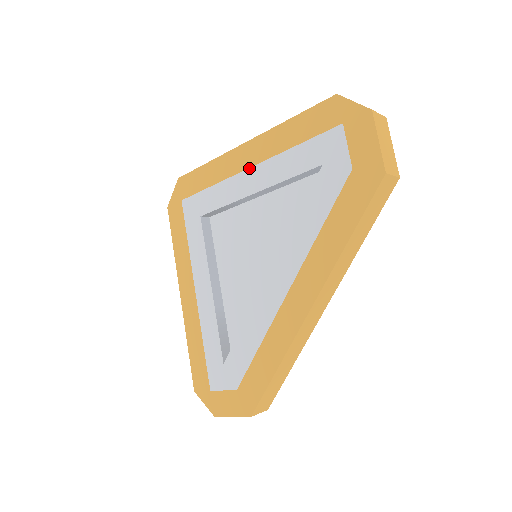
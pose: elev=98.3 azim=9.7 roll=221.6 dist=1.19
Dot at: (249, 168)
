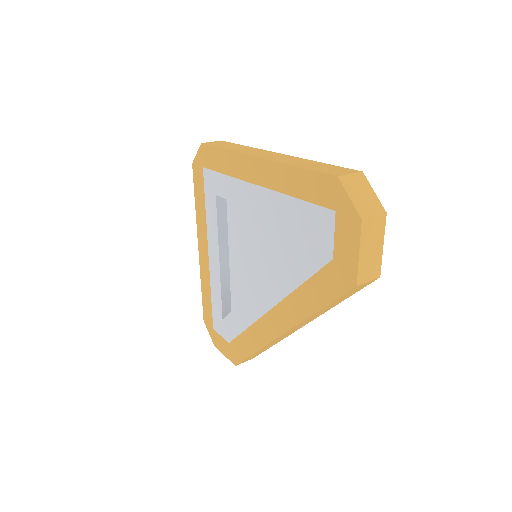
Dot at: (256, 185)
